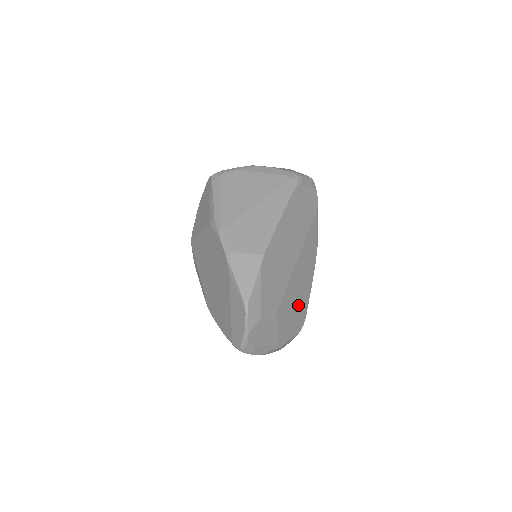
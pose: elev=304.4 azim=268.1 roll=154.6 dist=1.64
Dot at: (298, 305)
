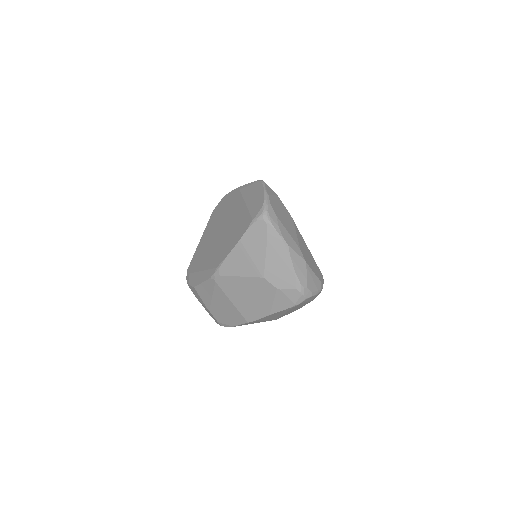
Dot at: occluded
